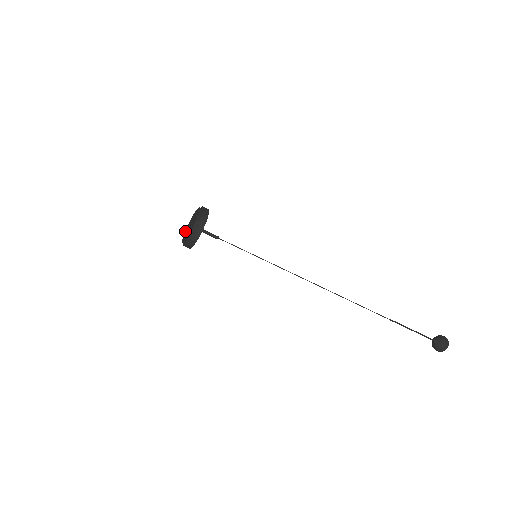
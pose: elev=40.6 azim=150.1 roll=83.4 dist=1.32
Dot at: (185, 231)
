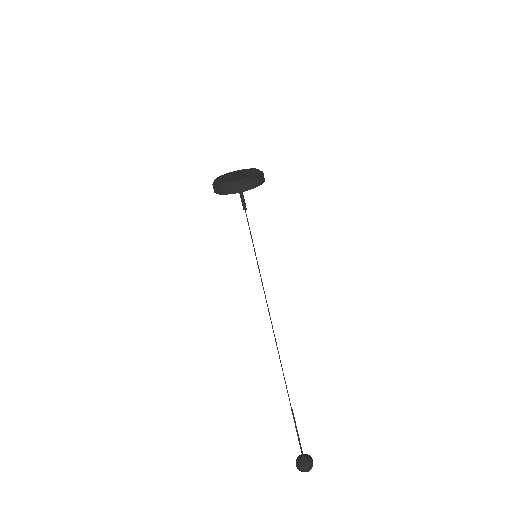
Dot at: (219, 177)
